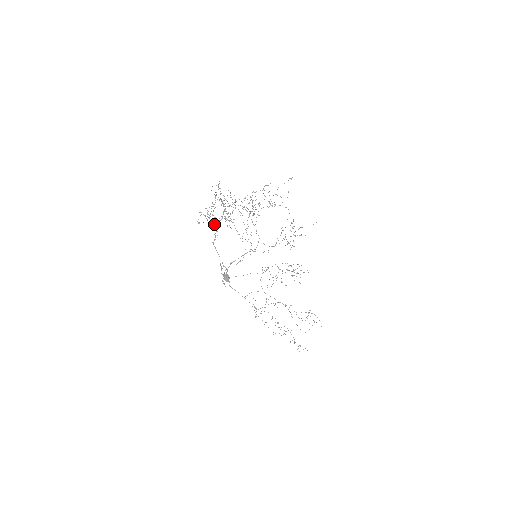
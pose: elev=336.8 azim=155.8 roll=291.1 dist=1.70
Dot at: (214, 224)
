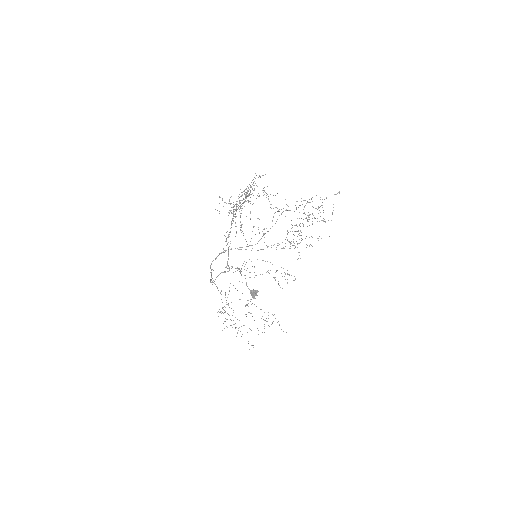
Dot at: occluded
